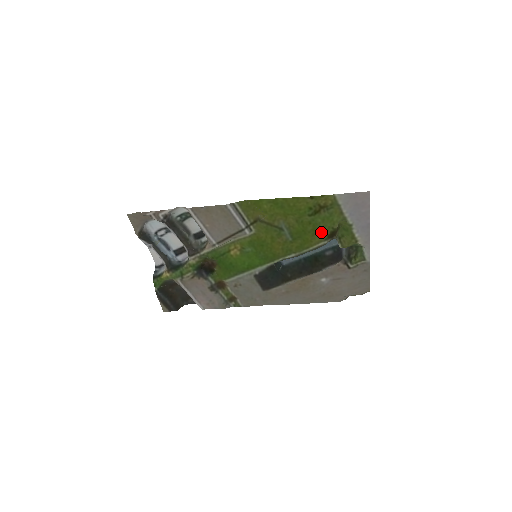
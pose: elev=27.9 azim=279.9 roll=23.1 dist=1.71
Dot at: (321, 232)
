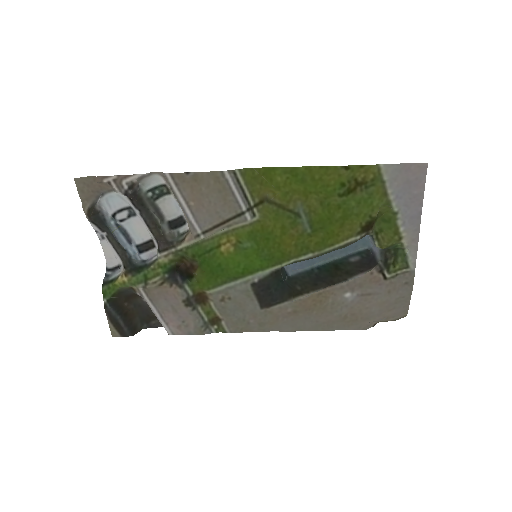
Dot at: (353, 222)
